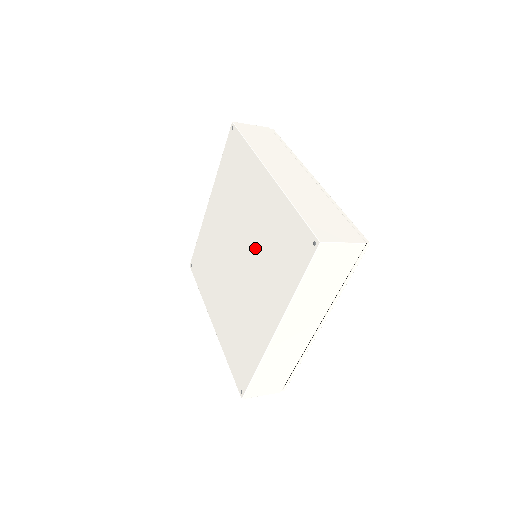
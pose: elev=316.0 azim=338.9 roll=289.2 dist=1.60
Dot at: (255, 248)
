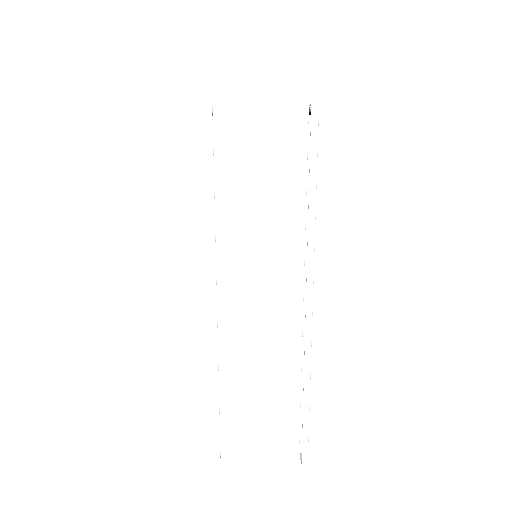
Dot at: occluded
